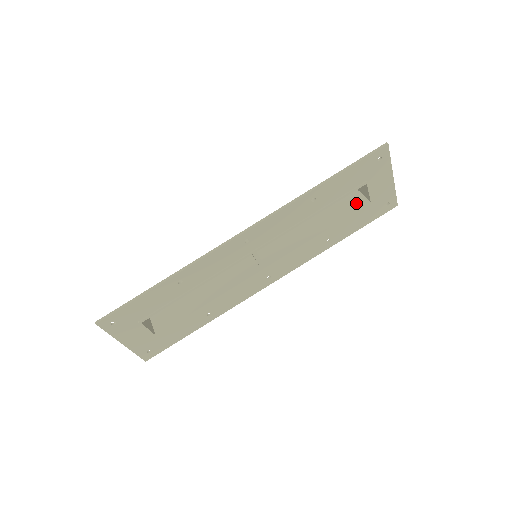
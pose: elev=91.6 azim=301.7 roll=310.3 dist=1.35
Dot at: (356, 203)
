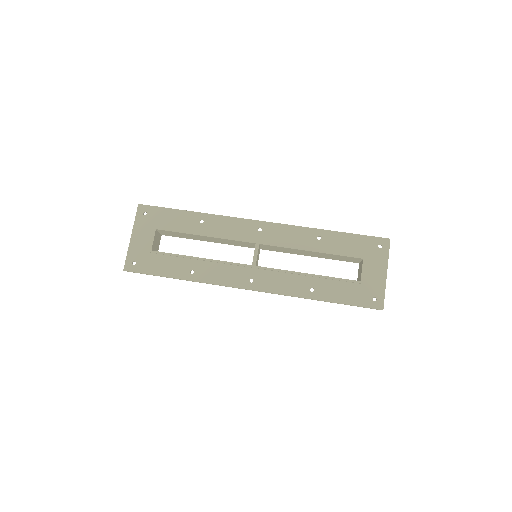
Dot at: occluded
